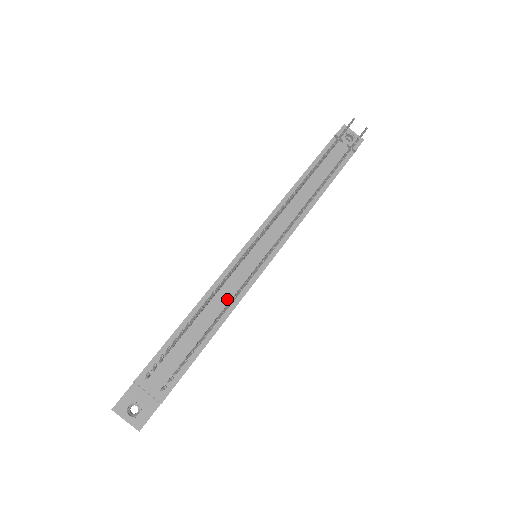
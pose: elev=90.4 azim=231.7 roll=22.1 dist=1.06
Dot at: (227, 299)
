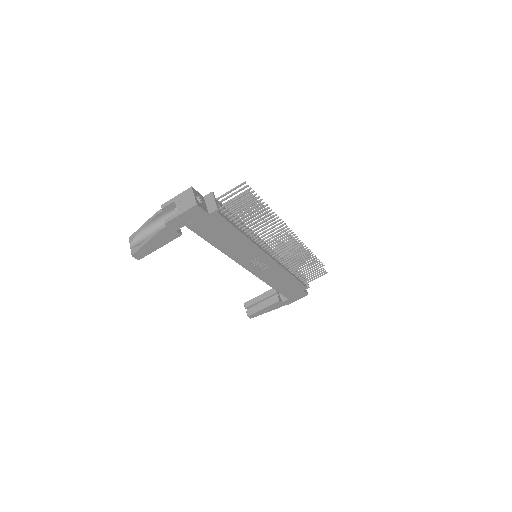
Dot at: occluded
